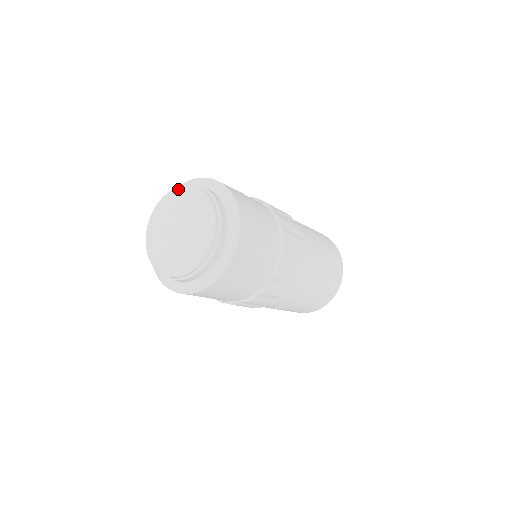
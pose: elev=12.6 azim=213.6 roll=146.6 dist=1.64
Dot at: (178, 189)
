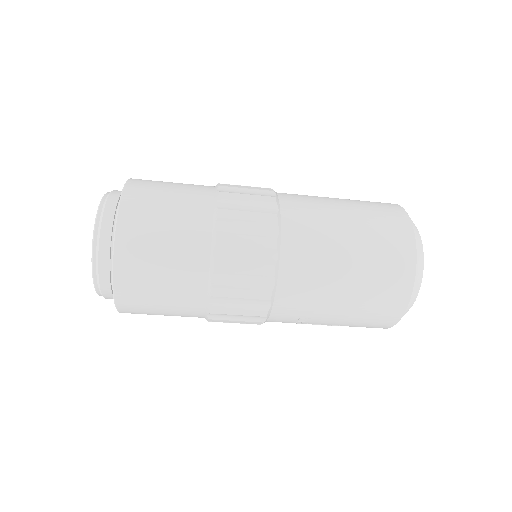
Dot at: occluded
